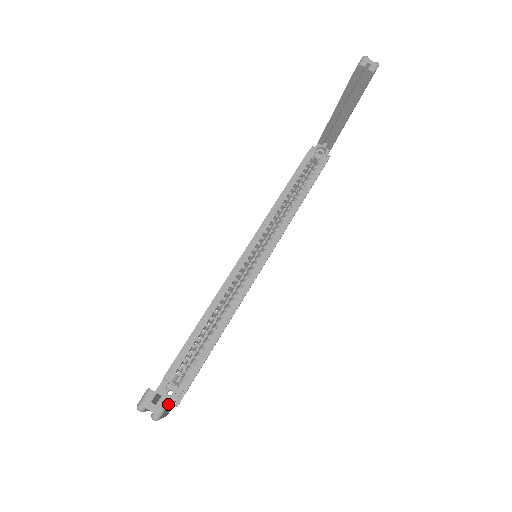
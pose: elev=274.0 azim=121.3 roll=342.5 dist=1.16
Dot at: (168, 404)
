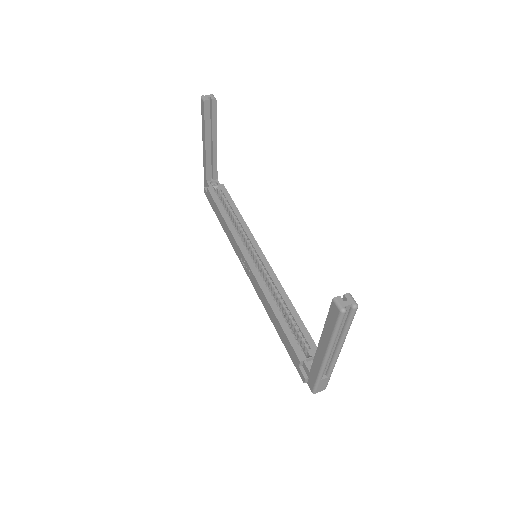
Dot at: (351, 295)
